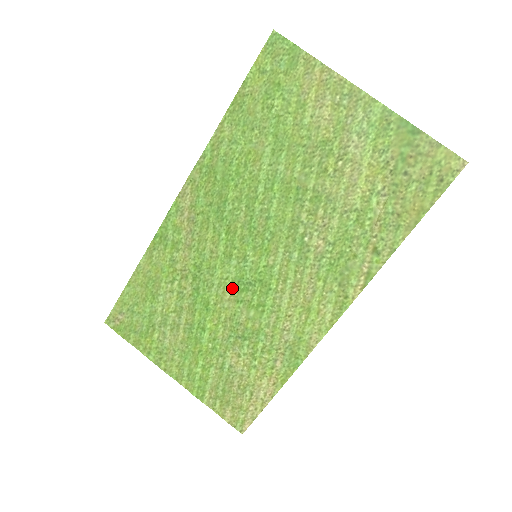
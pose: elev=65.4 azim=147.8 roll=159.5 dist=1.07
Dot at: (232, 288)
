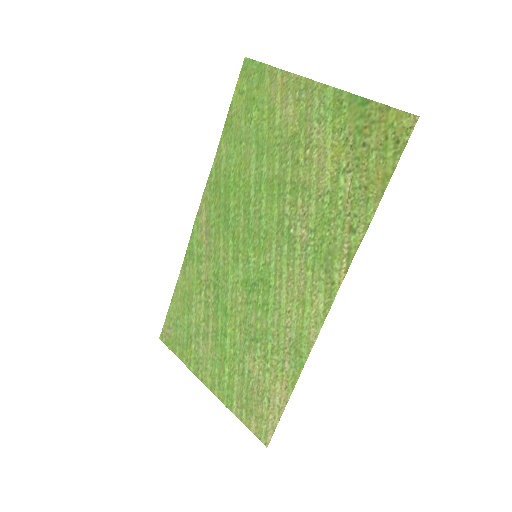
Dot at: (242, 291)
